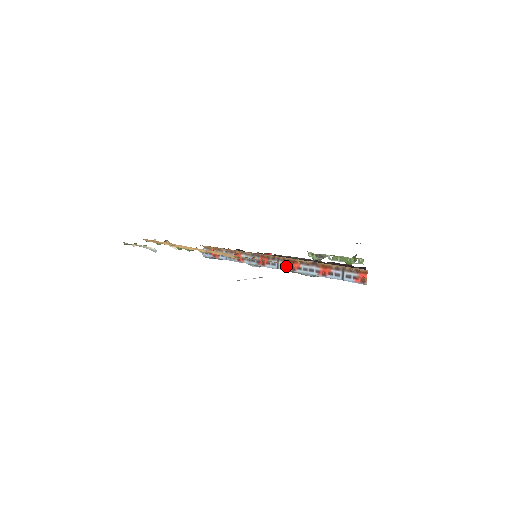
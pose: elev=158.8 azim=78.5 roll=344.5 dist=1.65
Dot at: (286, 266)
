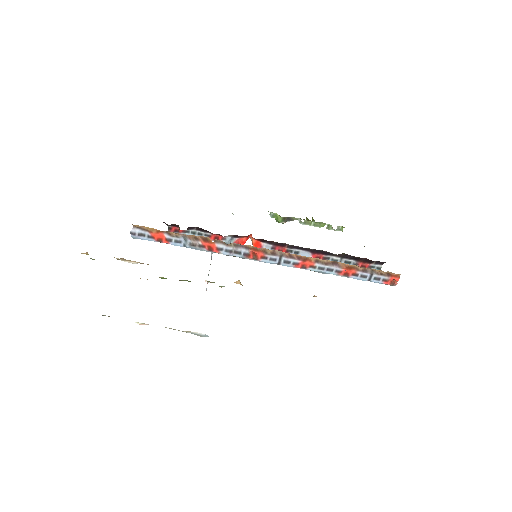
Dot at: (294, 263)
